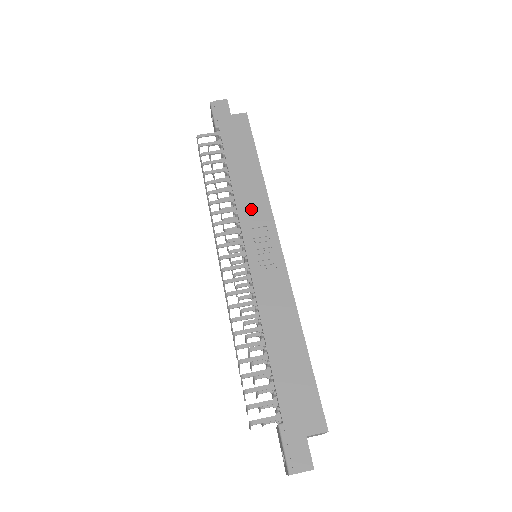
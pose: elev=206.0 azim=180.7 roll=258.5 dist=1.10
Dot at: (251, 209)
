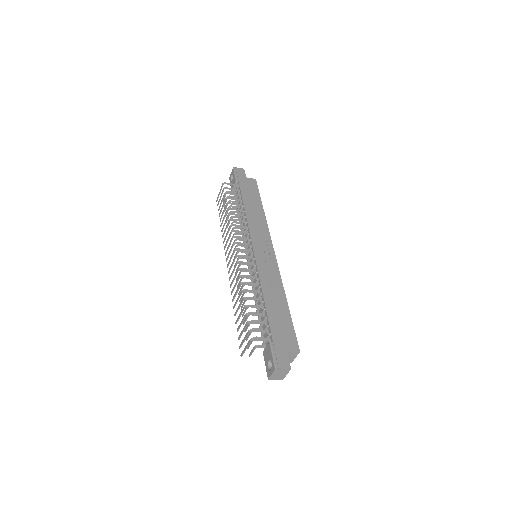
Dot at: (257, 228)
